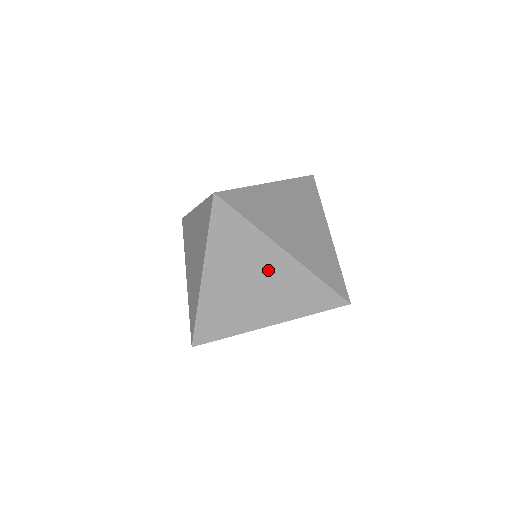
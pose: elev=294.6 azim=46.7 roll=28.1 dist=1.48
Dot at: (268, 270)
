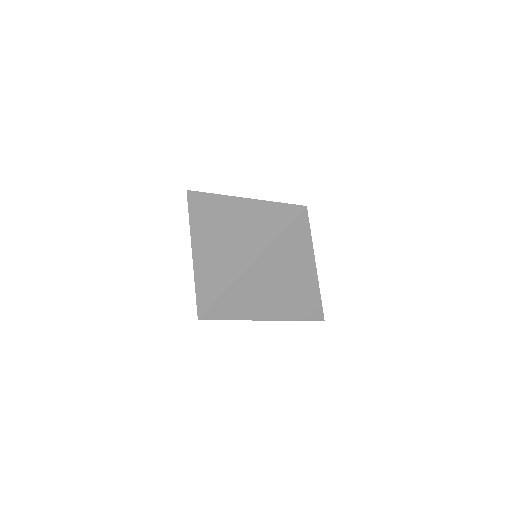
Dot at: (297, 278)
